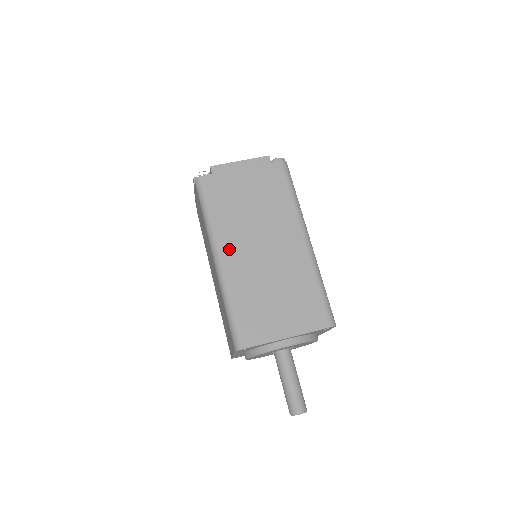
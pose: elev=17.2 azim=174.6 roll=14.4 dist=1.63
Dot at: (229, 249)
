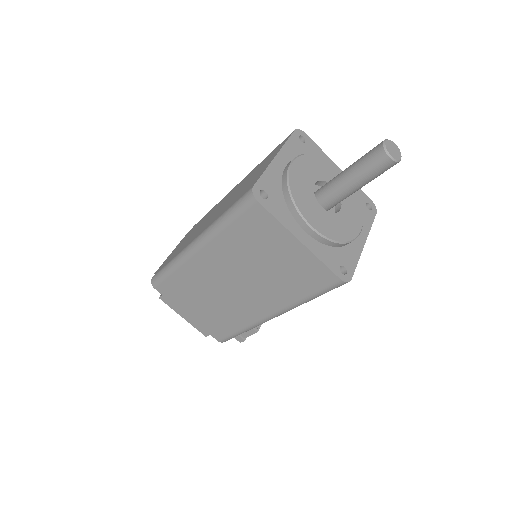
Dot at: occluded
